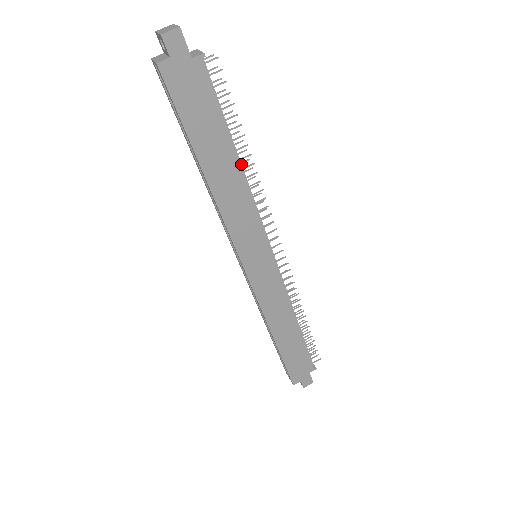
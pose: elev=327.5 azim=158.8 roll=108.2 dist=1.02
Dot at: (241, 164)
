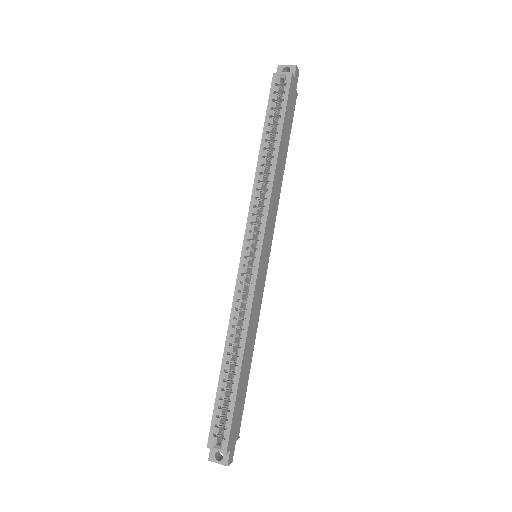
Dot at: occluded
